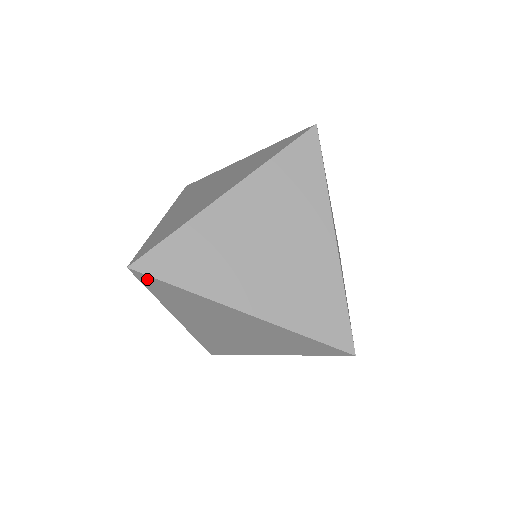
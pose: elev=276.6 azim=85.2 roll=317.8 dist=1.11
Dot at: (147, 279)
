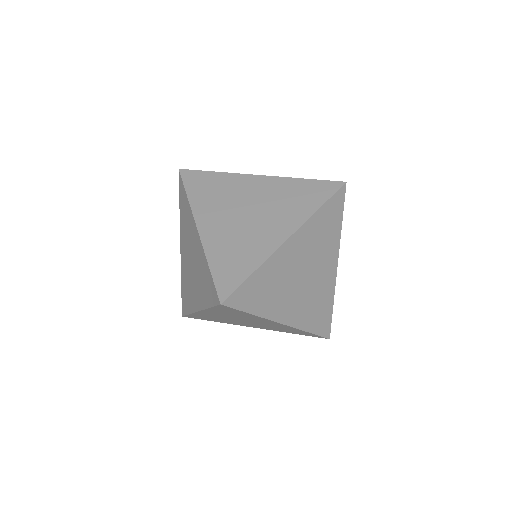
Dot at: (181, 184)
